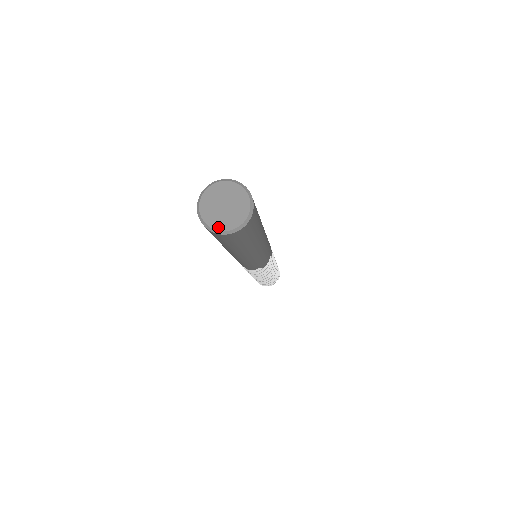
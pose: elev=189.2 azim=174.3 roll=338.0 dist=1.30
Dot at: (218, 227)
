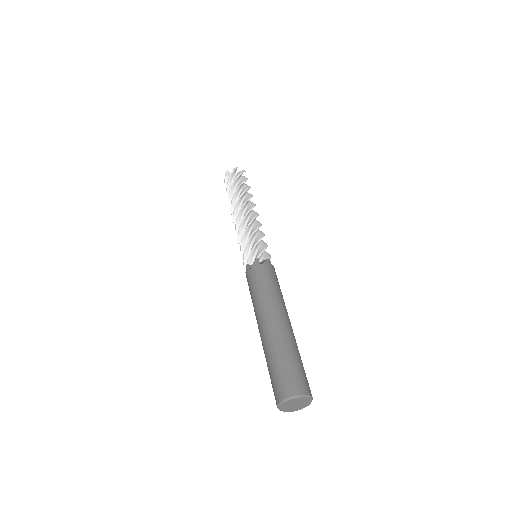
Dot at: occluded
